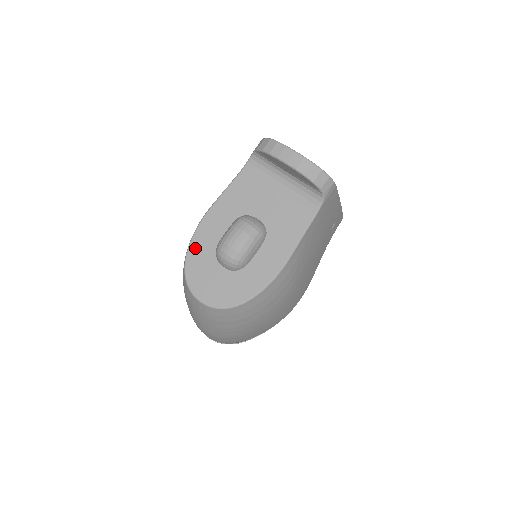
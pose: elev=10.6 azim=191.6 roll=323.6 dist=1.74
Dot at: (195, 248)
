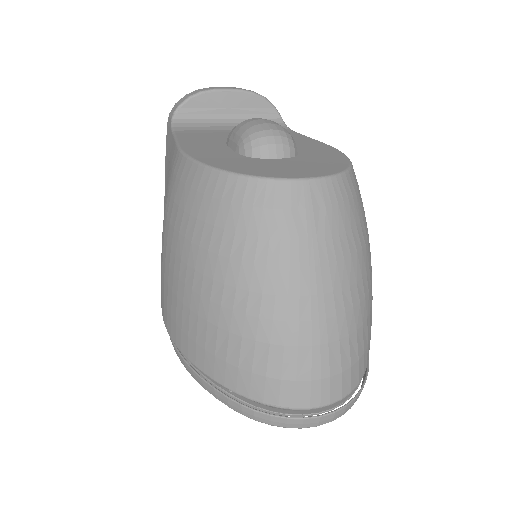
Dot at: (214, 161)
